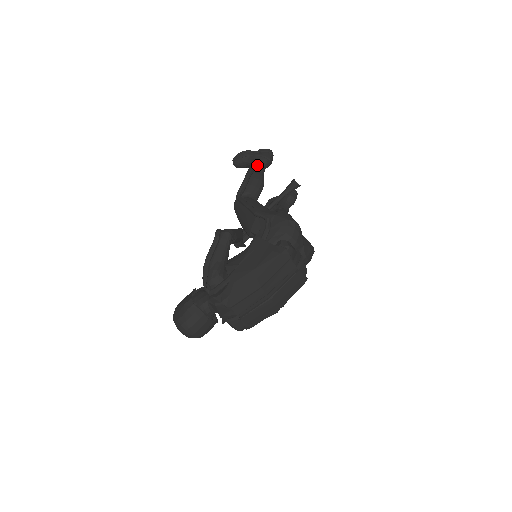
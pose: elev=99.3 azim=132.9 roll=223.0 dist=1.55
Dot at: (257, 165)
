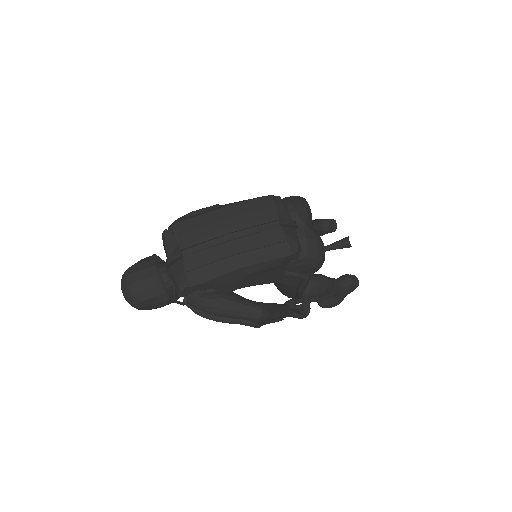
Dot at: occluded
